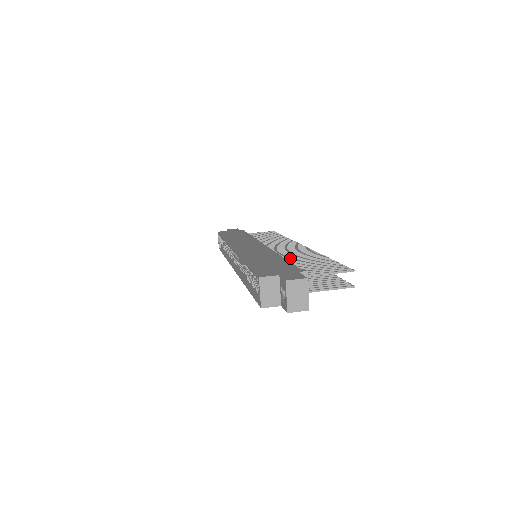
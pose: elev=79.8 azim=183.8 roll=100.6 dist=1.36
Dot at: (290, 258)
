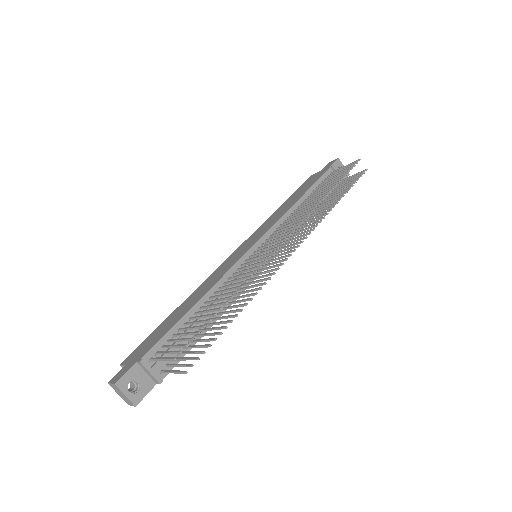
Dot at: (215, 295)
